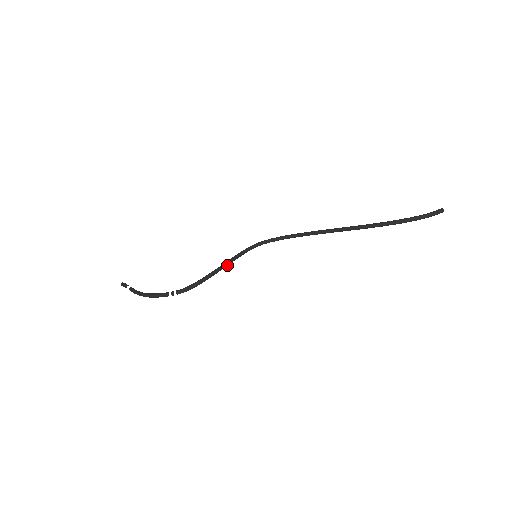
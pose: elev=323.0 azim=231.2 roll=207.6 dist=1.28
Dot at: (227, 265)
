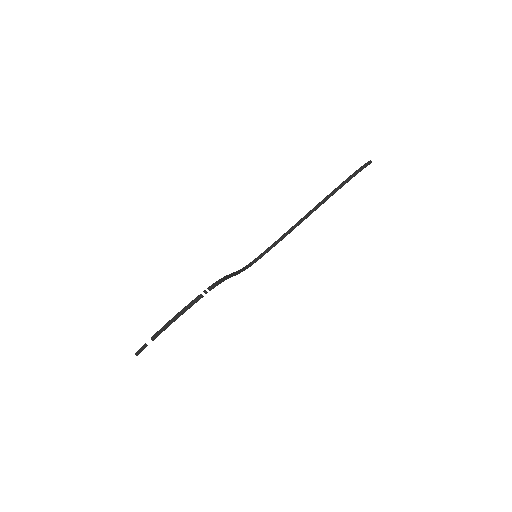
Dot at: (235, 274)
